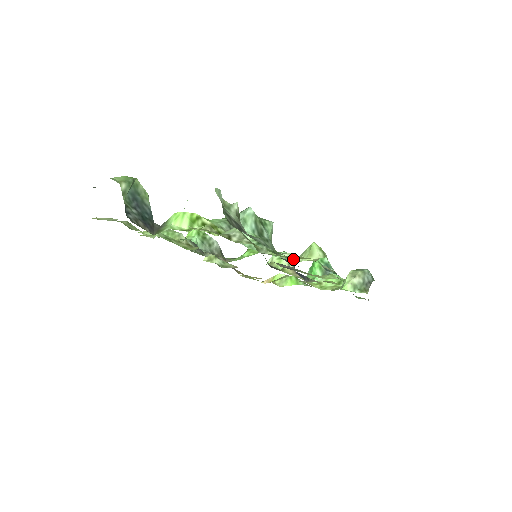
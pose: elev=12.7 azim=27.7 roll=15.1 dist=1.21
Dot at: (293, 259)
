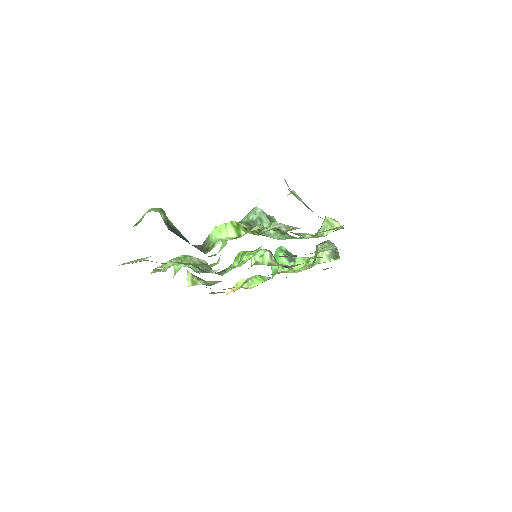
Dot at: (317, 236)
